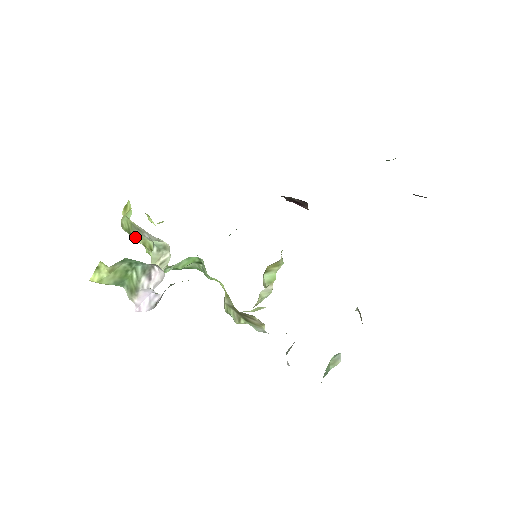
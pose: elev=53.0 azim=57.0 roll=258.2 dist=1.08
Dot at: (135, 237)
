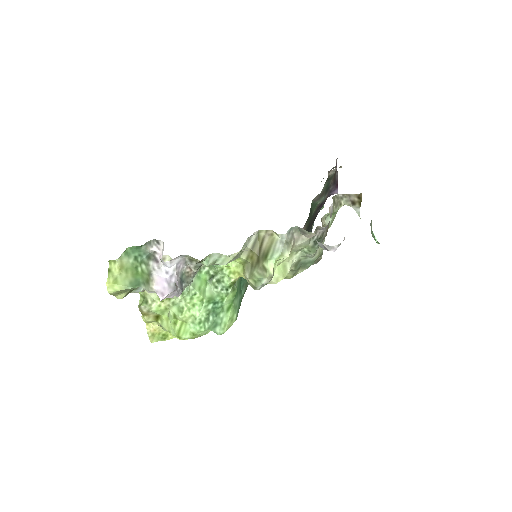
Dot at: (152, 301)
